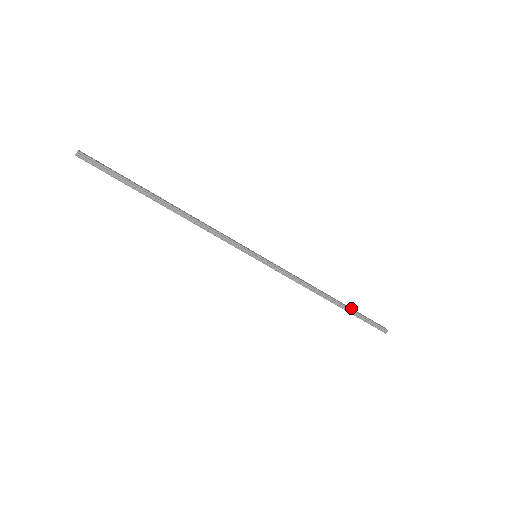
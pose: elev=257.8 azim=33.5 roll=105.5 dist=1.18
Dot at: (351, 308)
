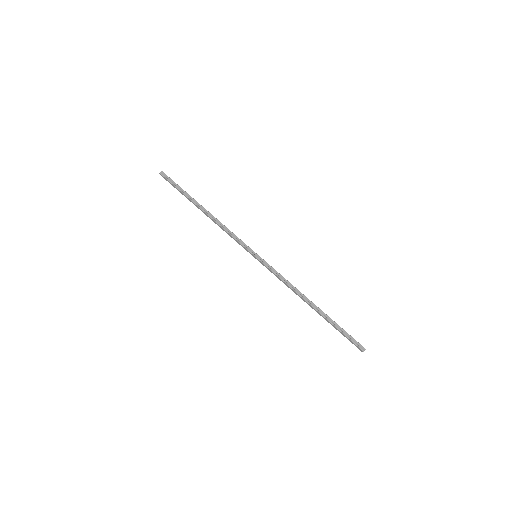
Dot at: (330, 319)
